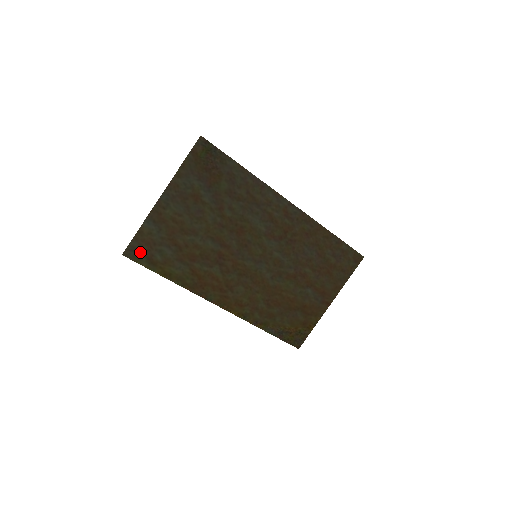
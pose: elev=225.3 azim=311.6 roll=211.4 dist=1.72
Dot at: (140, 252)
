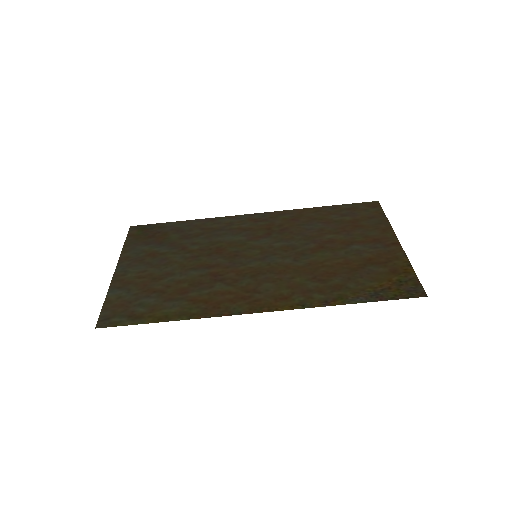
Dot at: (116, 317)
